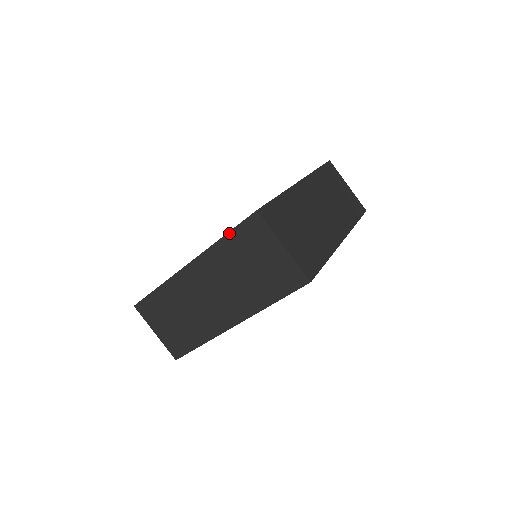
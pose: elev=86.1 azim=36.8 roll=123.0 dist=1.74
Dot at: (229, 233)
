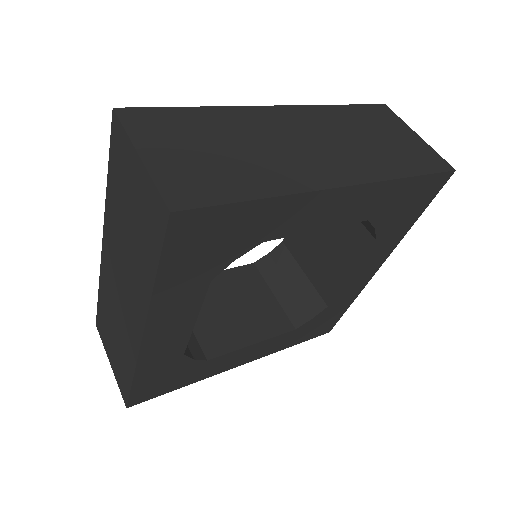
Dot at: (349, 105)
